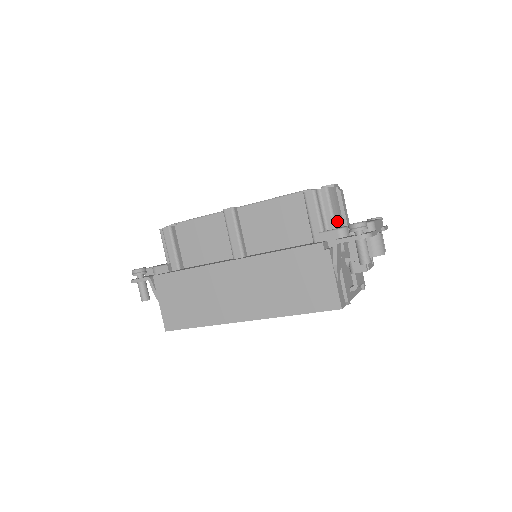
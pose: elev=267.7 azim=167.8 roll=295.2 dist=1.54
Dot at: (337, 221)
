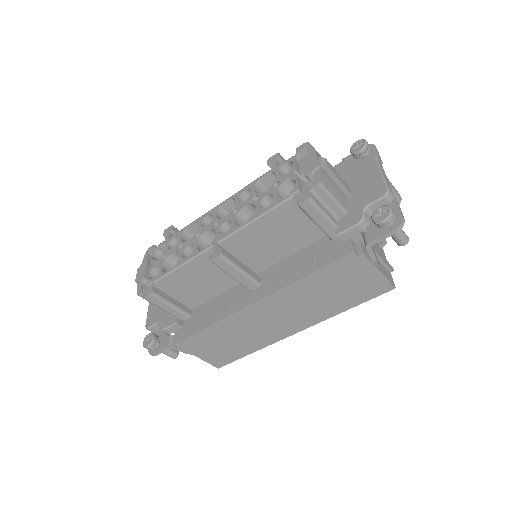
Dot at: (343, 203)
